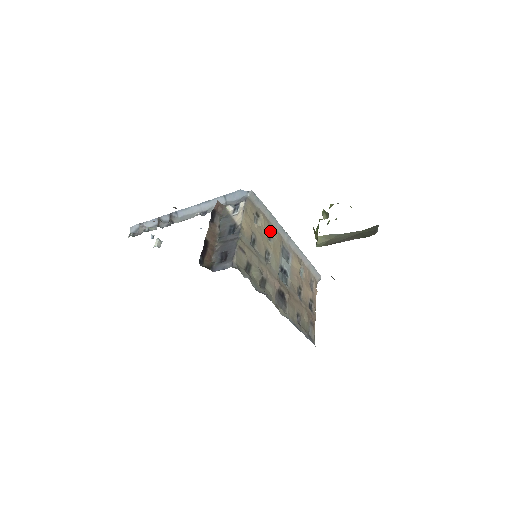
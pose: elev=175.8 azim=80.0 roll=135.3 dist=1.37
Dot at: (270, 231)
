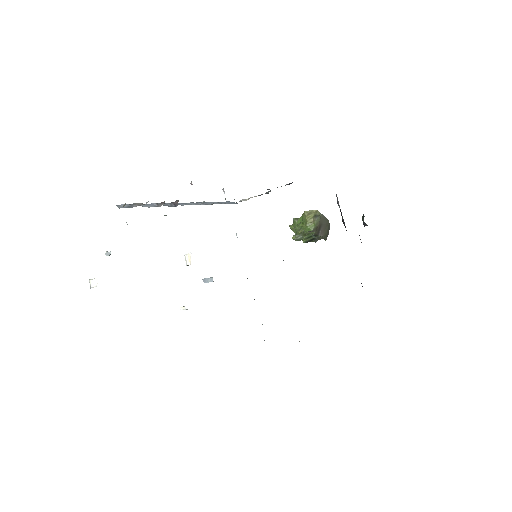
Dot at: occluded
